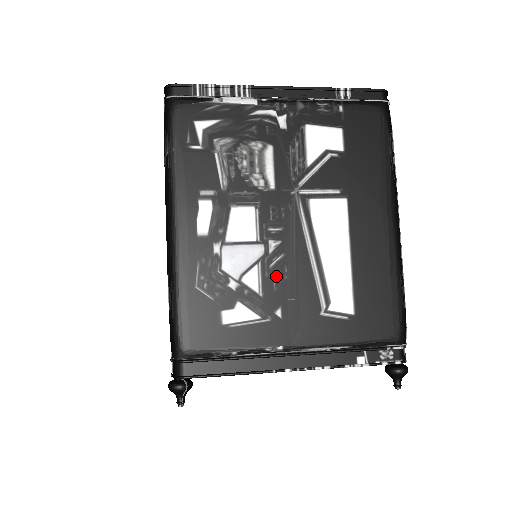
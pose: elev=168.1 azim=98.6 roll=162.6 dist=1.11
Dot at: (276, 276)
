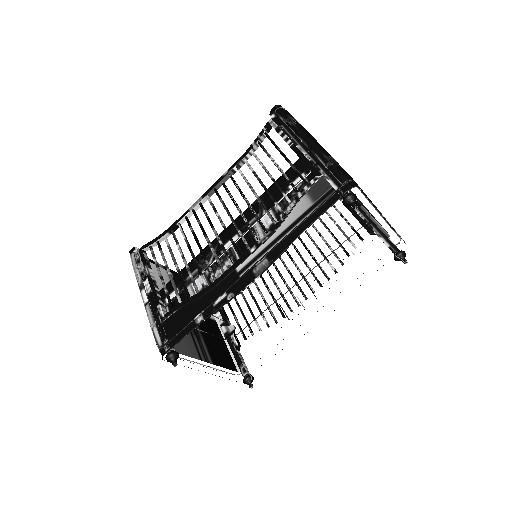
Dot at: occluded
